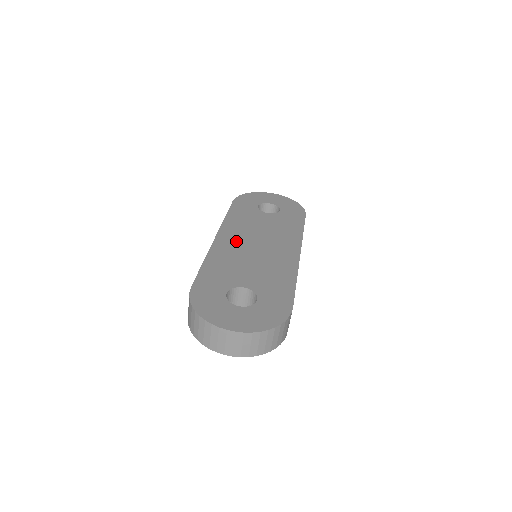
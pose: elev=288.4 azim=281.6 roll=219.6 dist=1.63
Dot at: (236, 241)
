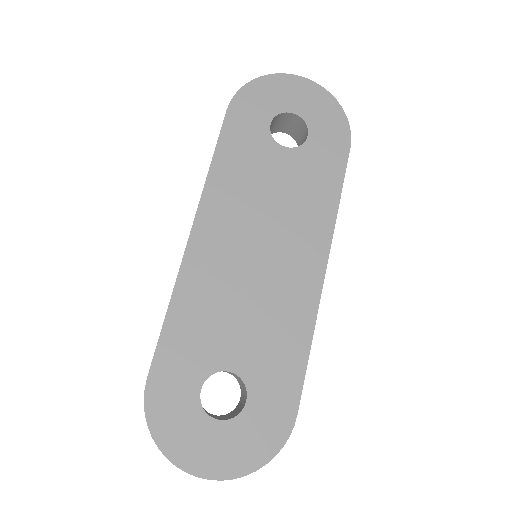
Dot at: (224, 242)
